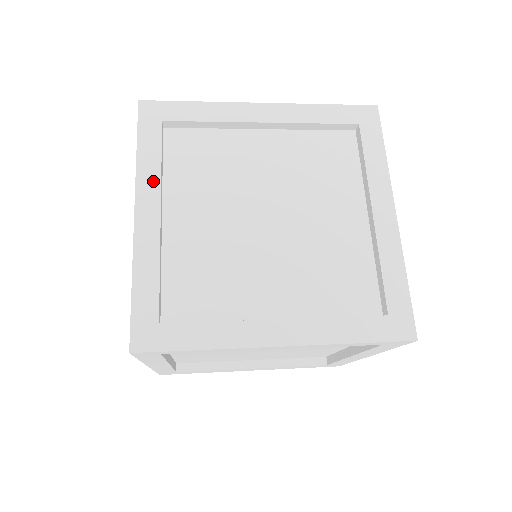
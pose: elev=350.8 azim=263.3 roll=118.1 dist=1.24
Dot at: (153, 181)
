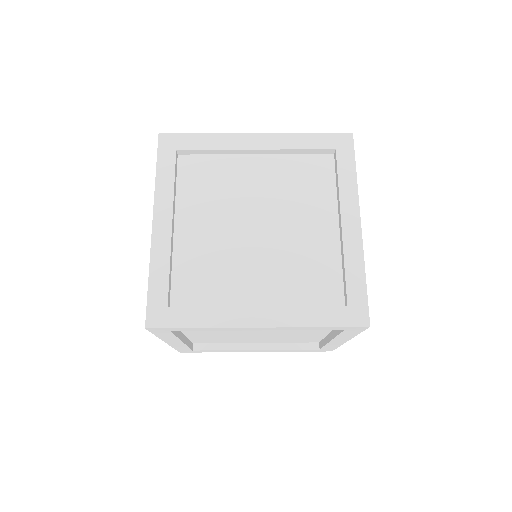
Dot at: (167, 198)
